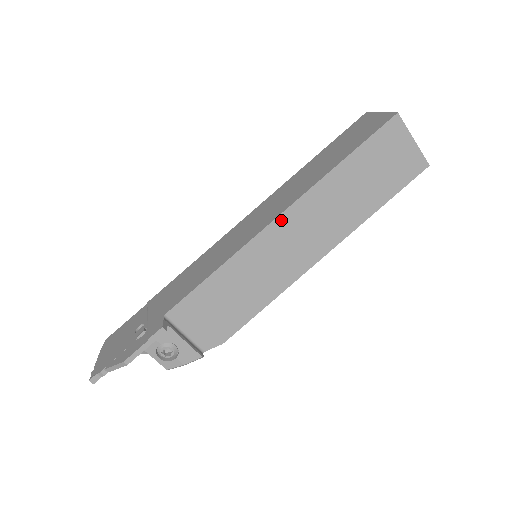
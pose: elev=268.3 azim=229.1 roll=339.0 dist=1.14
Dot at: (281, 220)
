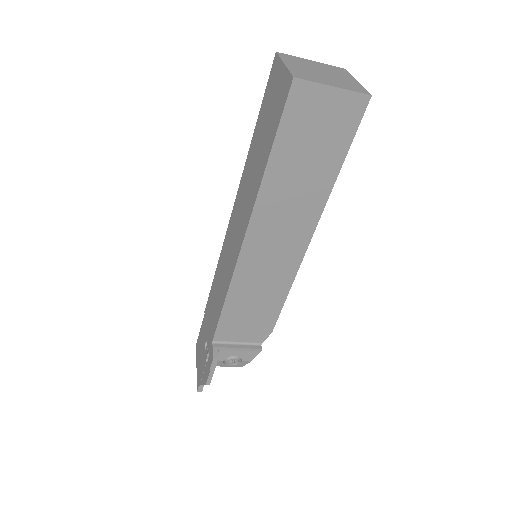
Dot at: (249, 240)
